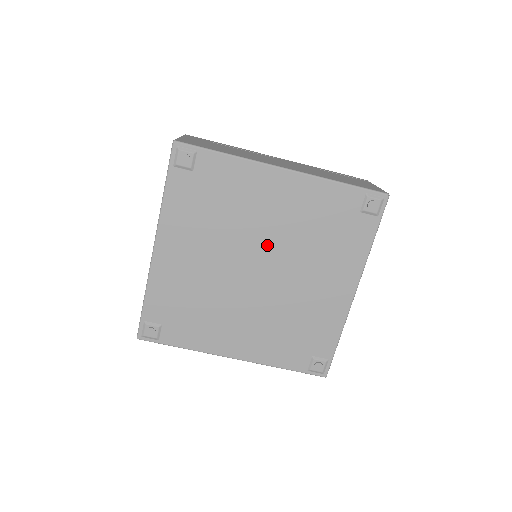
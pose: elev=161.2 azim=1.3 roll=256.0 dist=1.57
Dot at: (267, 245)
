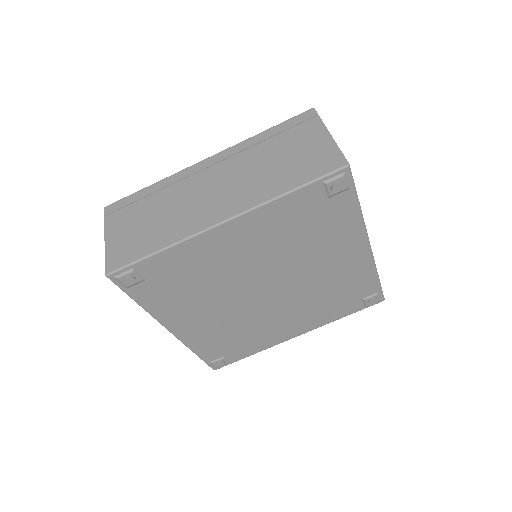
Dot at: (260, 273)
